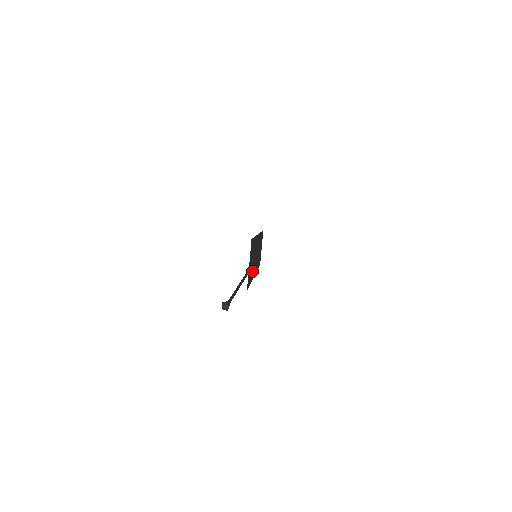
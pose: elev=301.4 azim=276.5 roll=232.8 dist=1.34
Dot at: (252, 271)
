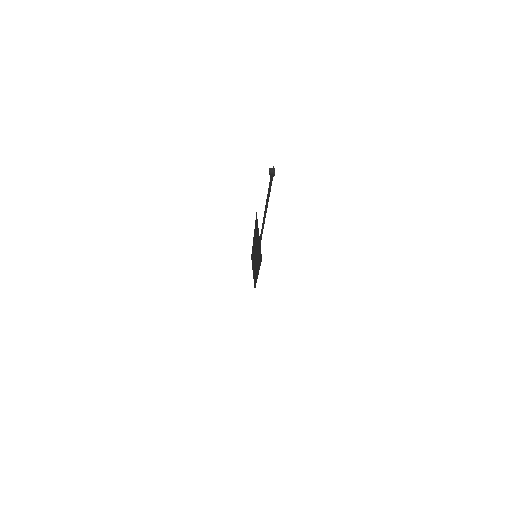
Dot at: (258, 260)
